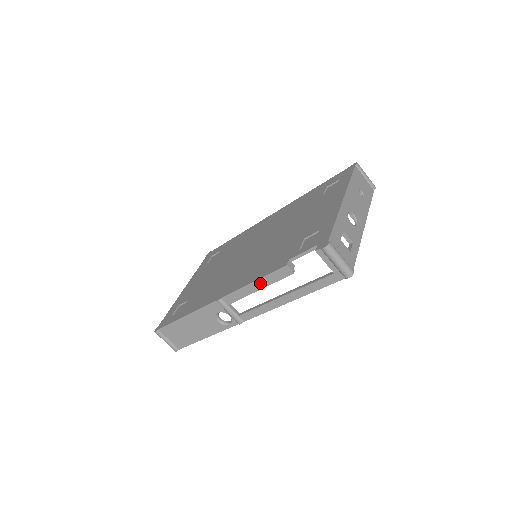
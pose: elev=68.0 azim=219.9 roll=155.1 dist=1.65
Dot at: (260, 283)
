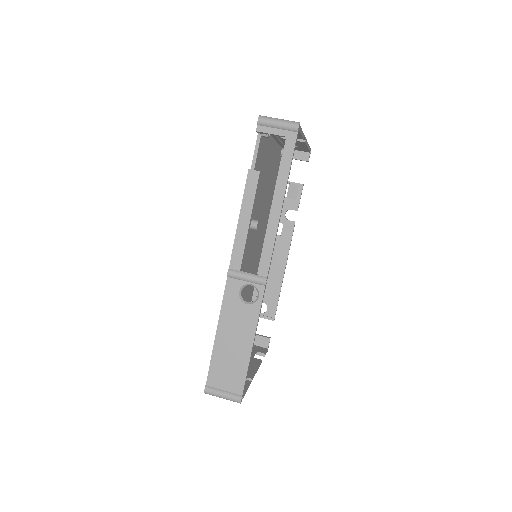
Dot at: (245, 212)
